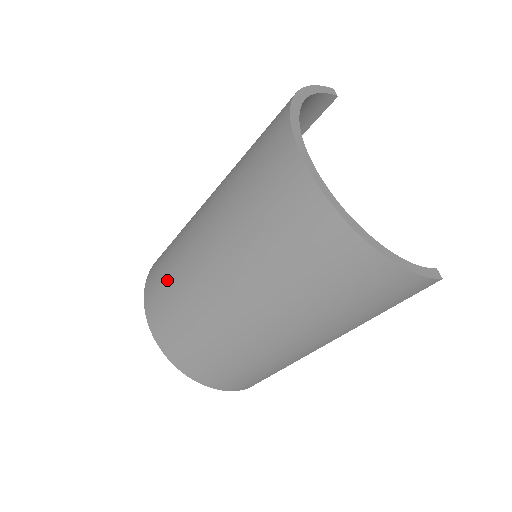
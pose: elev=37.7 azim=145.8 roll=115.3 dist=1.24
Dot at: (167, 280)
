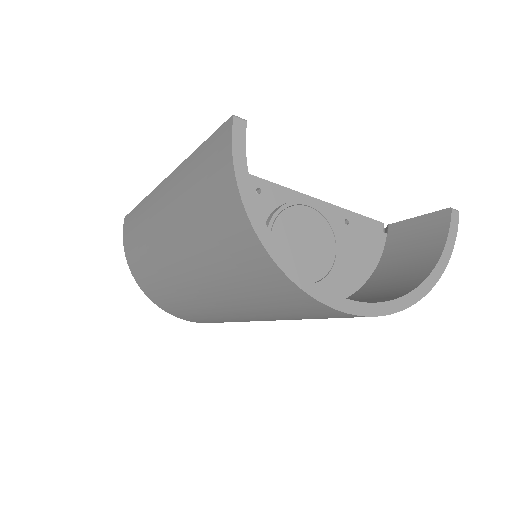
Dot at: occluded
